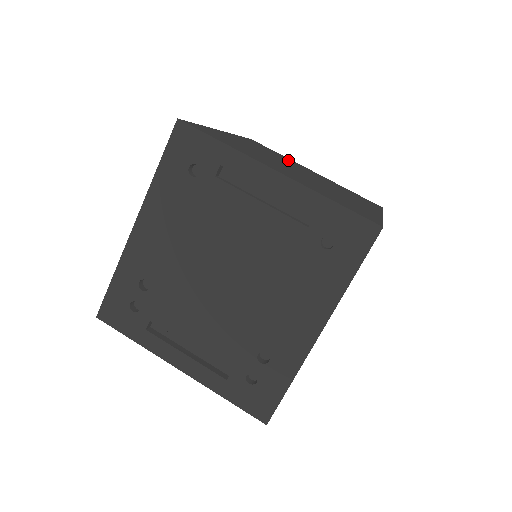
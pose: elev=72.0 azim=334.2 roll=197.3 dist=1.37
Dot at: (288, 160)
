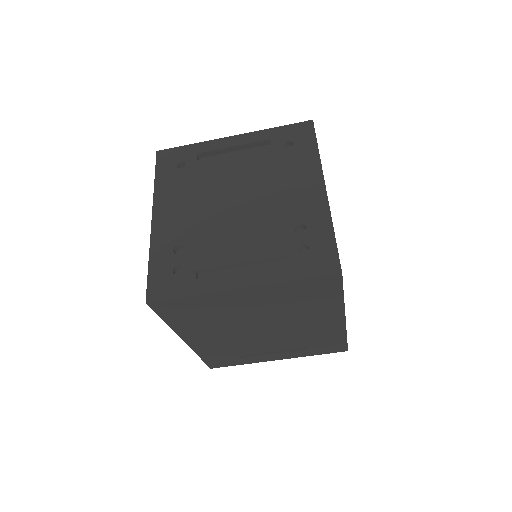
Dot at: occluded
